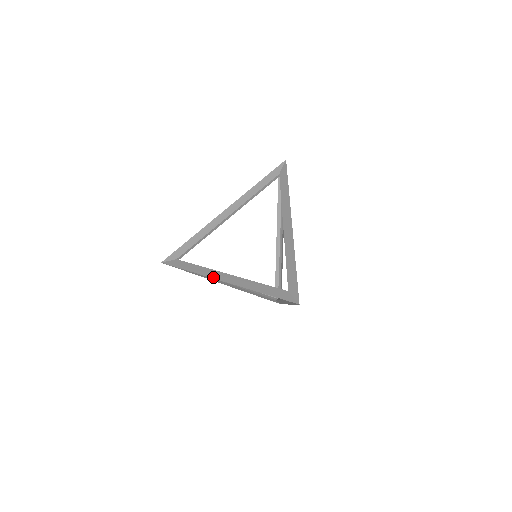
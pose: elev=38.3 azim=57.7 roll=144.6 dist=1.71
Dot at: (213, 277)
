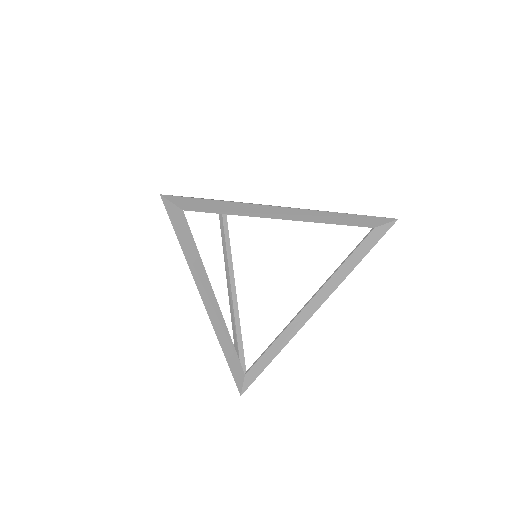
Dot at: (203, 297)
